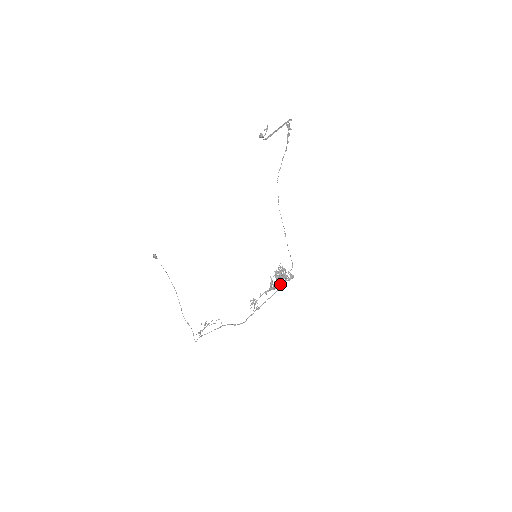
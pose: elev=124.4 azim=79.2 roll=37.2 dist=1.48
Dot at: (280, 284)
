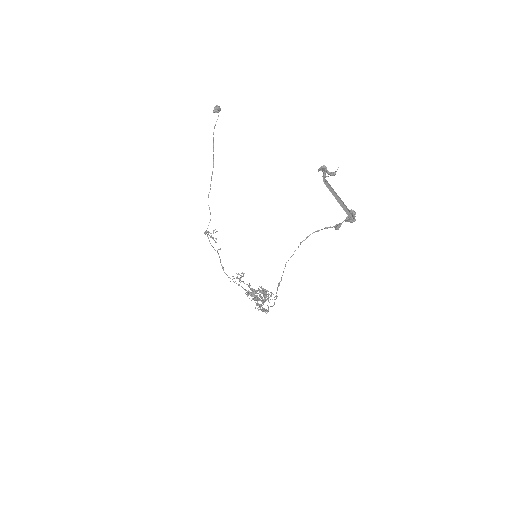
Dot at: occluded
